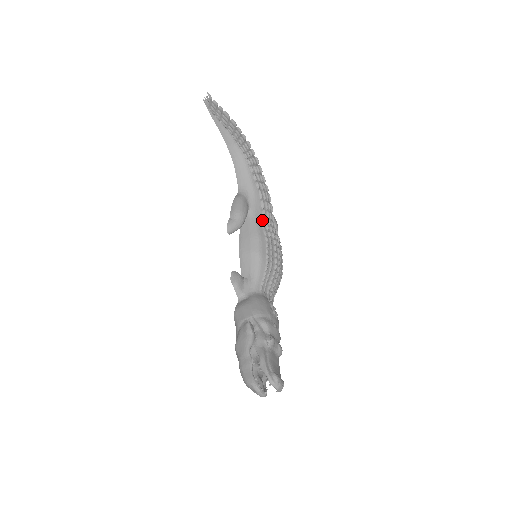
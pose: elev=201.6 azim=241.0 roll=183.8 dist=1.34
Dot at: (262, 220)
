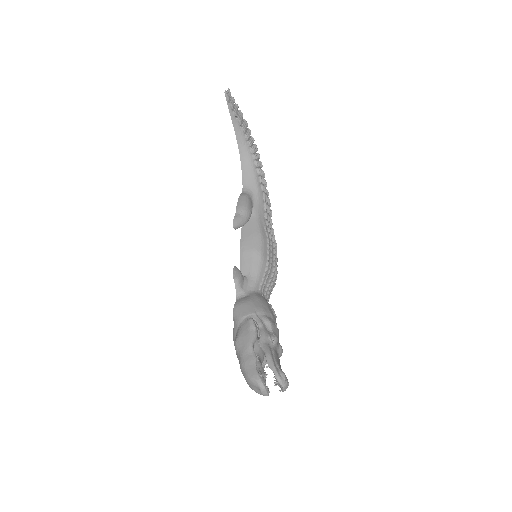
Dot at: (264, 222)
